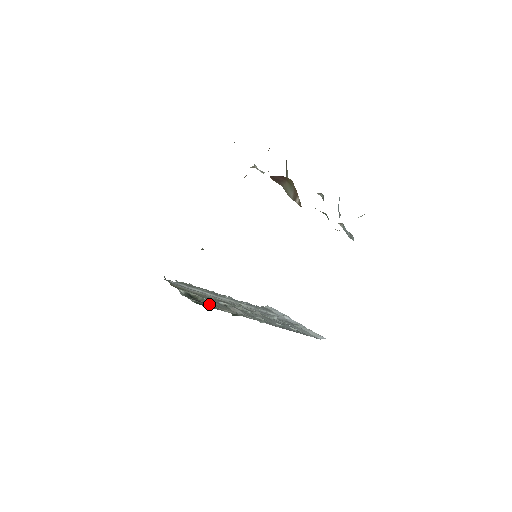
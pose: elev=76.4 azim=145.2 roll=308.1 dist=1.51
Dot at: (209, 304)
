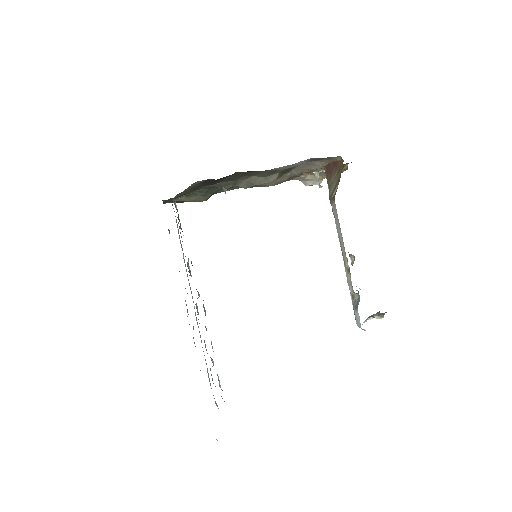
Dot at: occluded
